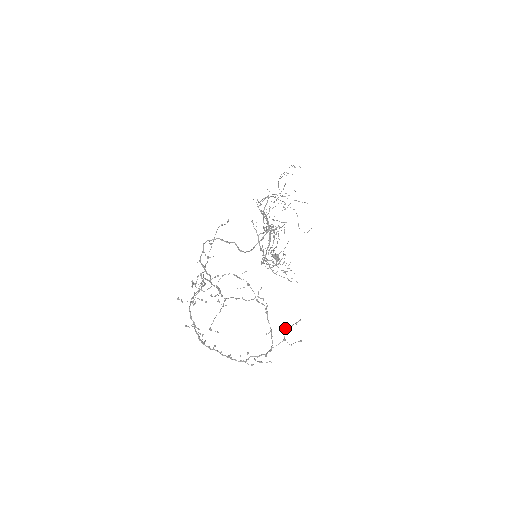
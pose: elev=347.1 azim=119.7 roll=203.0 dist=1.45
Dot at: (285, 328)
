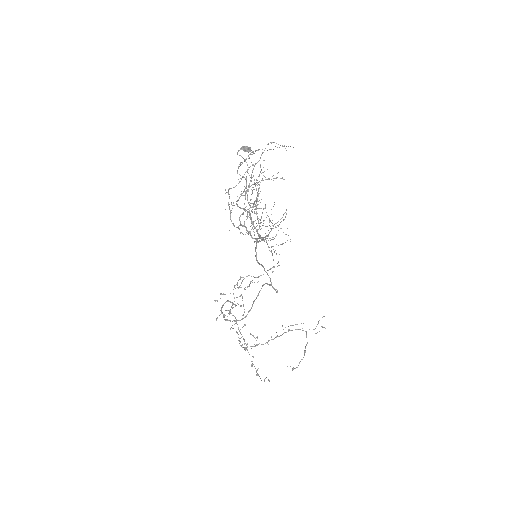
Dot at: occluded
